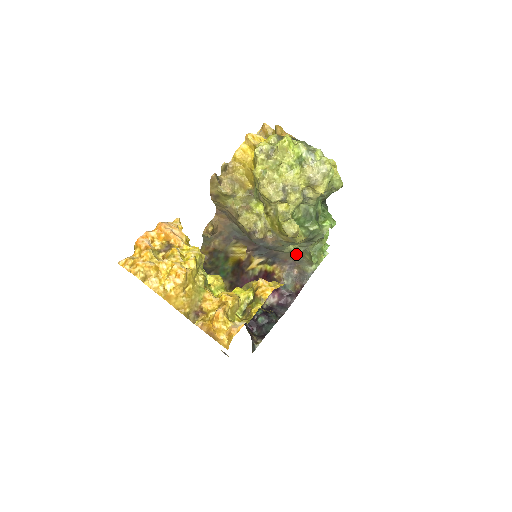
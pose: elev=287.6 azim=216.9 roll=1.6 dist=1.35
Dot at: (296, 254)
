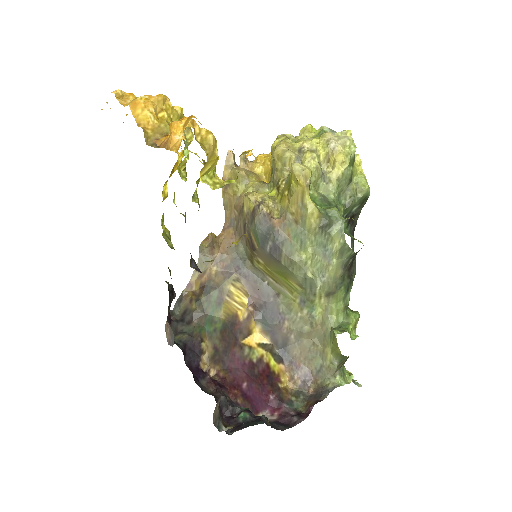
Dot at: (314, 351)
